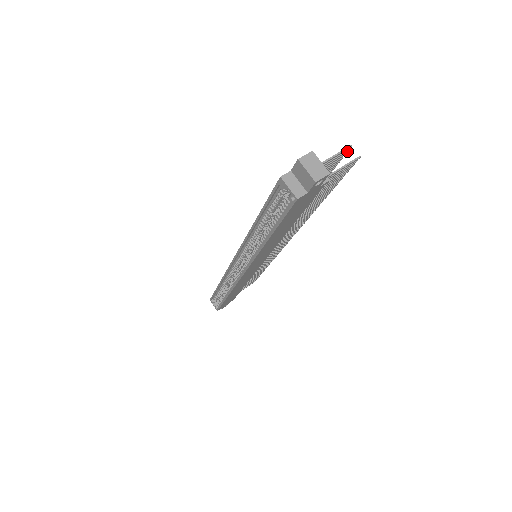
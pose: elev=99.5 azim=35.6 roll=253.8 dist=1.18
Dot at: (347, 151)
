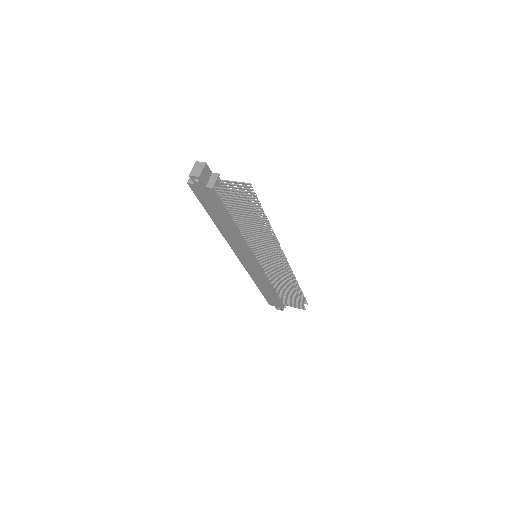
Dot at: (251, 187)
